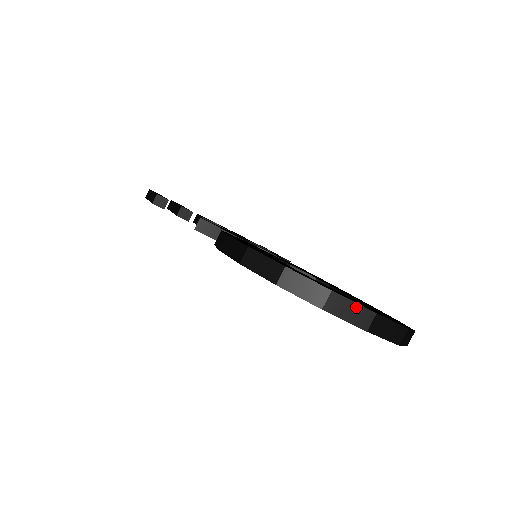
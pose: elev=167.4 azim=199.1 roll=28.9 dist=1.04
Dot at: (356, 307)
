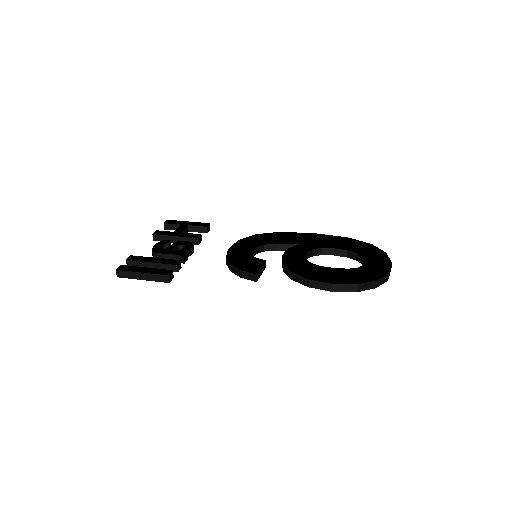
Dot at: occluded
